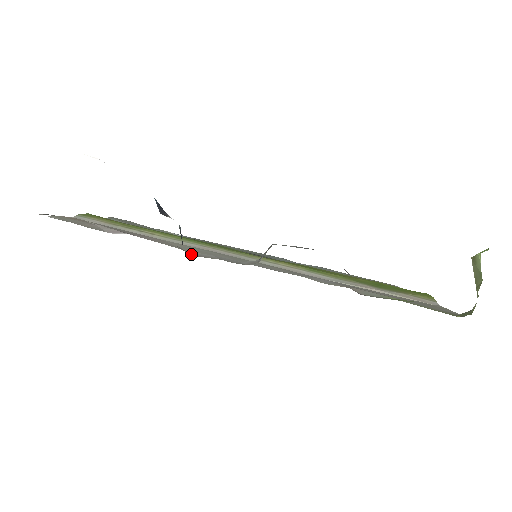
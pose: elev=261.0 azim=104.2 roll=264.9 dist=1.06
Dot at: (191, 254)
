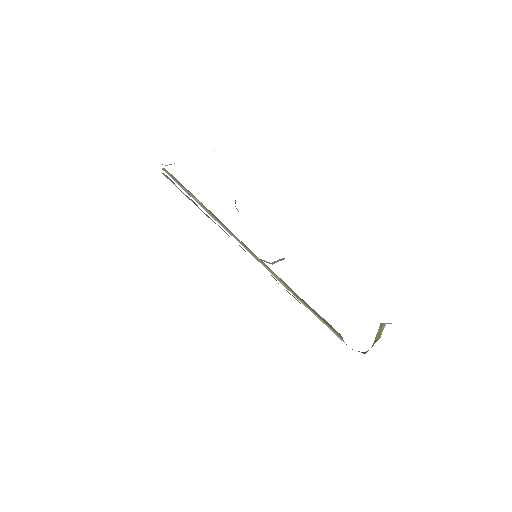
Dot at: occluded
